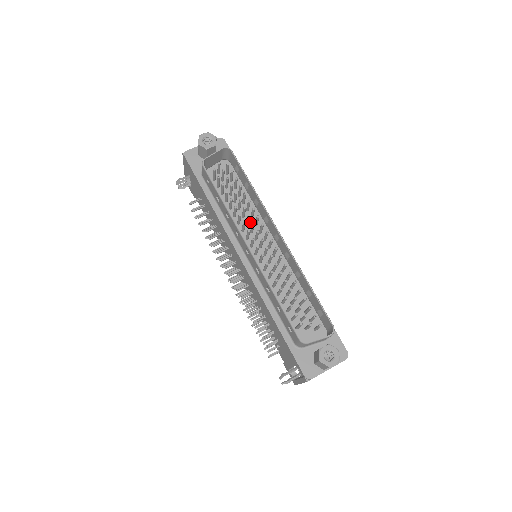
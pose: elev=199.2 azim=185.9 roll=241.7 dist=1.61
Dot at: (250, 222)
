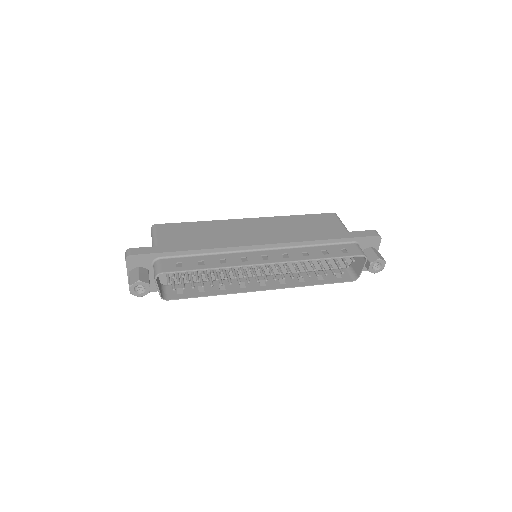
Dot at: occluded
